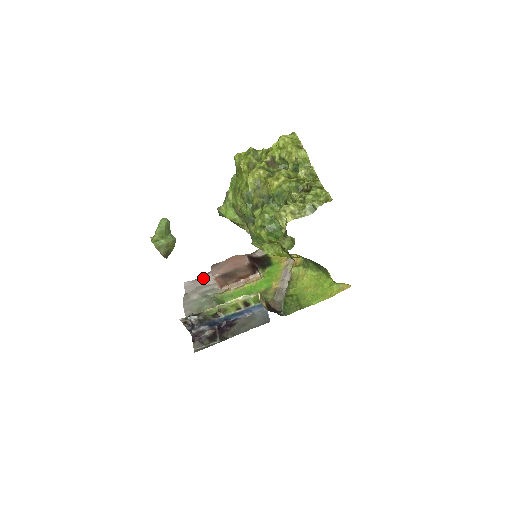
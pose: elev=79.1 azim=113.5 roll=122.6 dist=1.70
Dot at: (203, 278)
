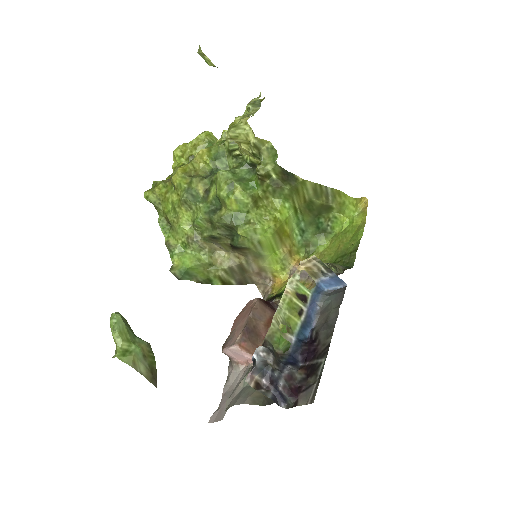
Dot at: (226, 390)
